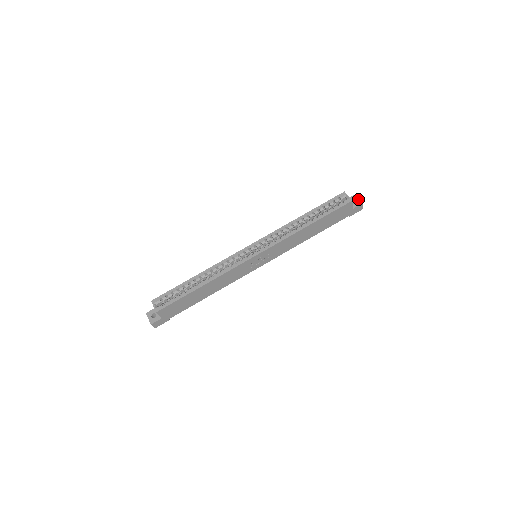
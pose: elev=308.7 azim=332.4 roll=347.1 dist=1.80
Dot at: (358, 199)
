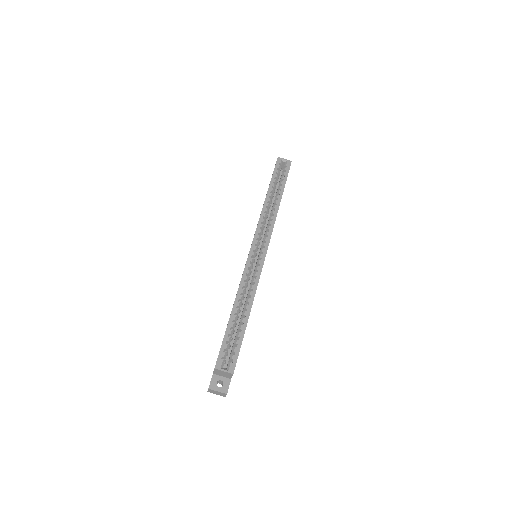
Dot at: occluded
